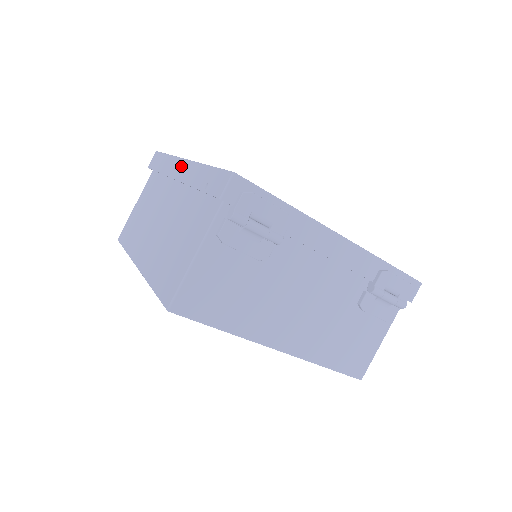
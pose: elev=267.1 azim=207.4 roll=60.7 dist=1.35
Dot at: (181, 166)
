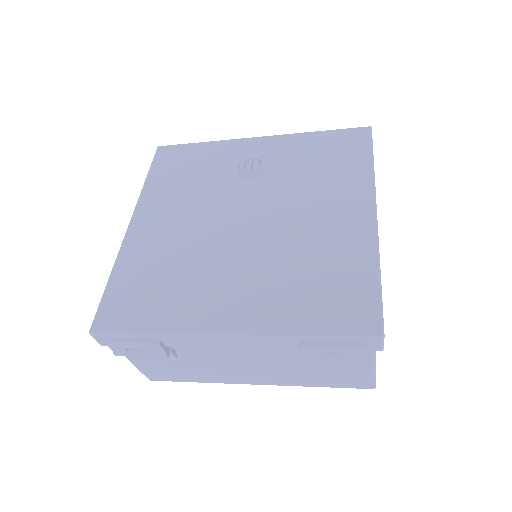
Dot at: occluded
